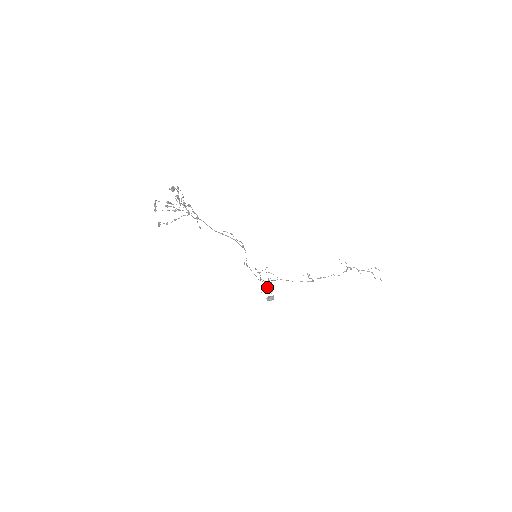
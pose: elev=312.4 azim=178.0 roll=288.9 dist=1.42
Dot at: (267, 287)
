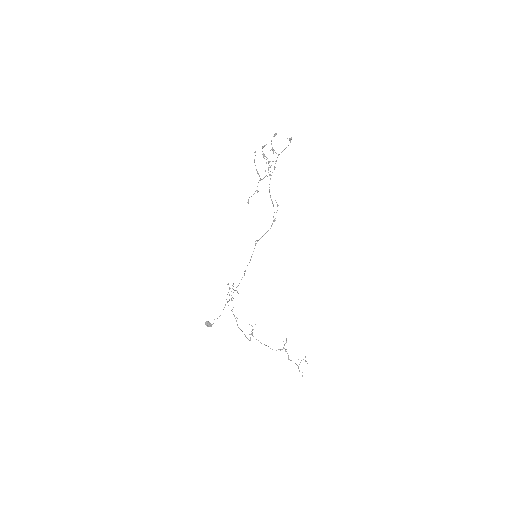
Dot at: occluded
